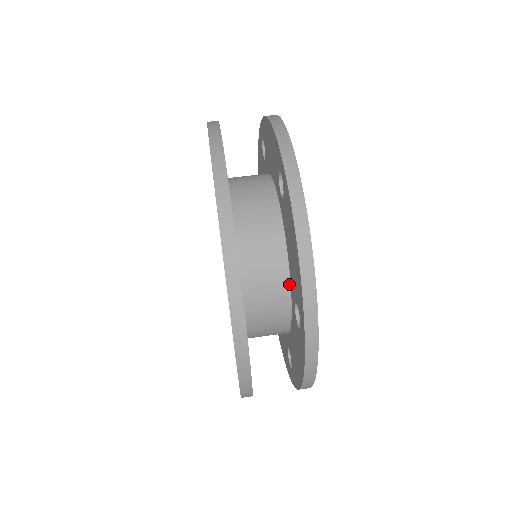
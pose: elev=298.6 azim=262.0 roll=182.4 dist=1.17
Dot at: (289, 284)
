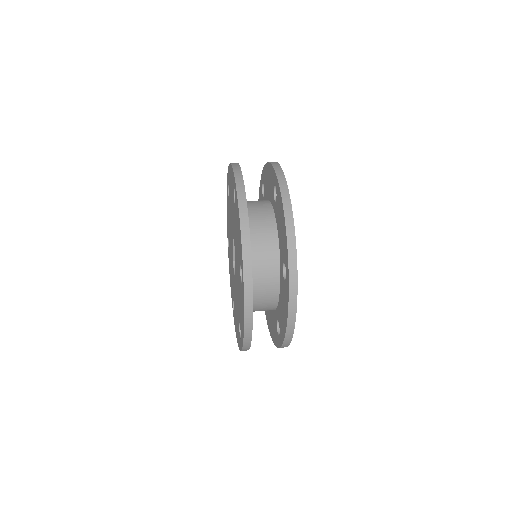
Dot at: (279, 257)
